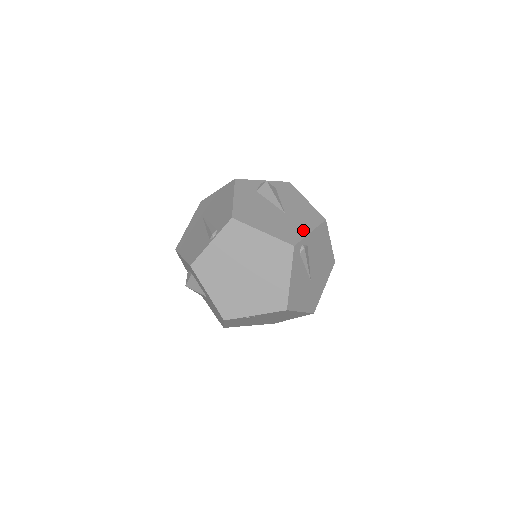
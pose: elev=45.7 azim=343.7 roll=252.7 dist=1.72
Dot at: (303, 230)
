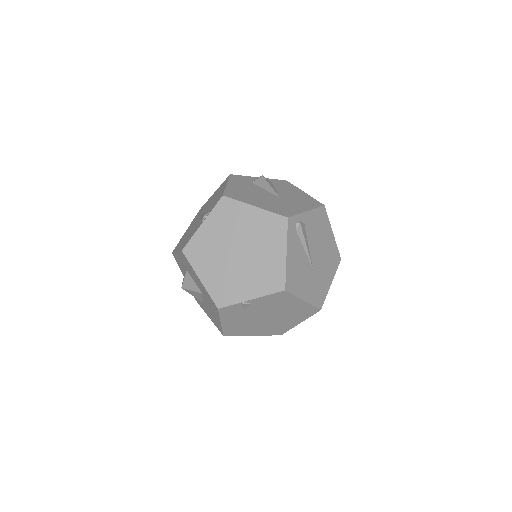
Dot at: (299, 209)
